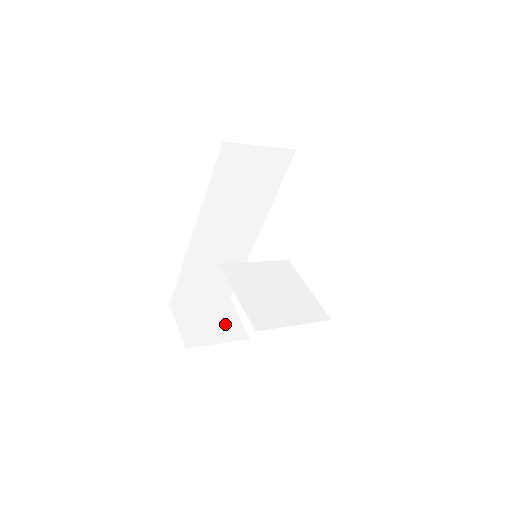
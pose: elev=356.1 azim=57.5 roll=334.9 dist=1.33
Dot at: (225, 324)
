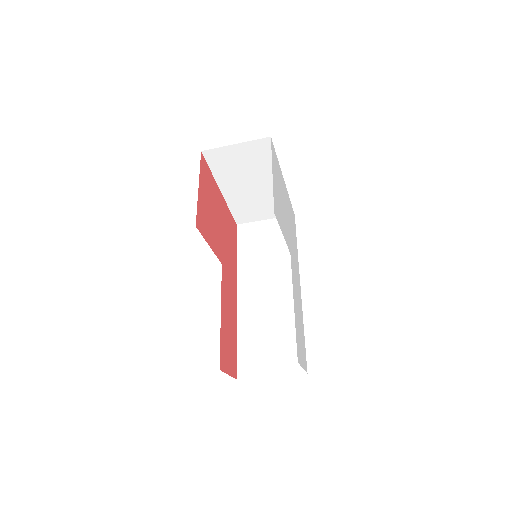
Dot at: occluded
